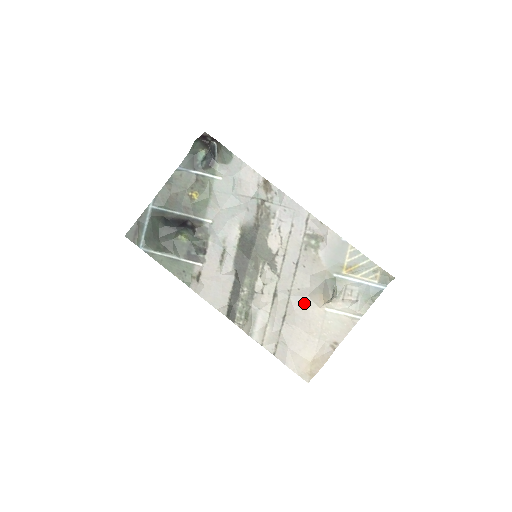
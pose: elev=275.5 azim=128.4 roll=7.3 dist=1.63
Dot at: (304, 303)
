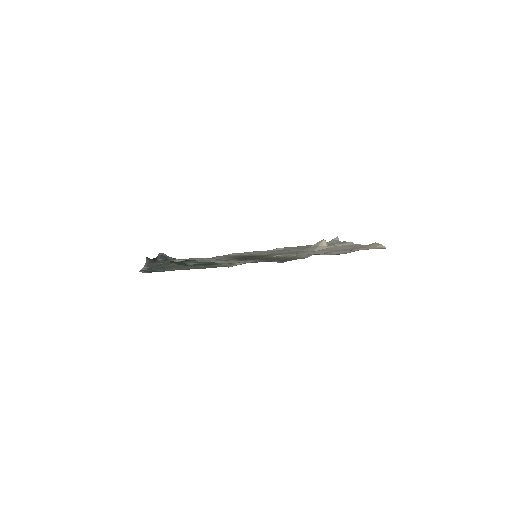
Dot at: occluded
